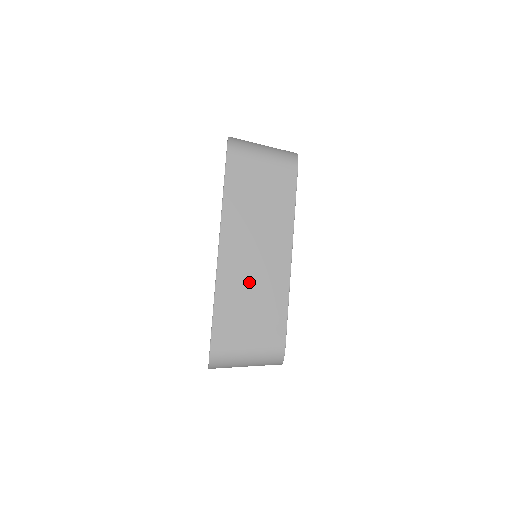
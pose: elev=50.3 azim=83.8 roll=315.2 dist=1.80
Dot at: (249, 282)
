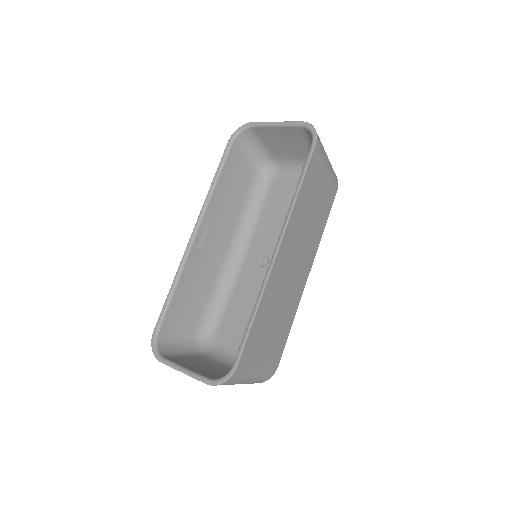
Dot at: (282, 295)
